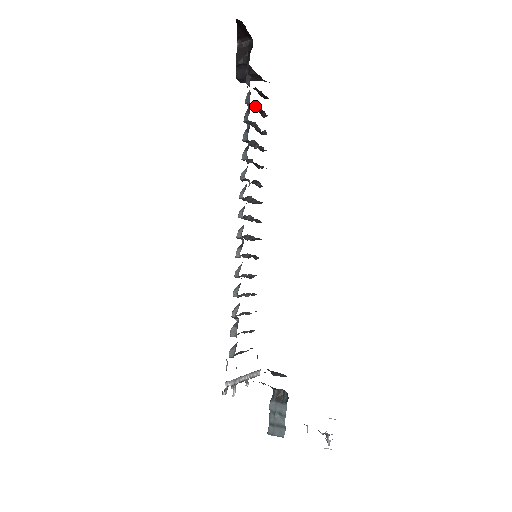
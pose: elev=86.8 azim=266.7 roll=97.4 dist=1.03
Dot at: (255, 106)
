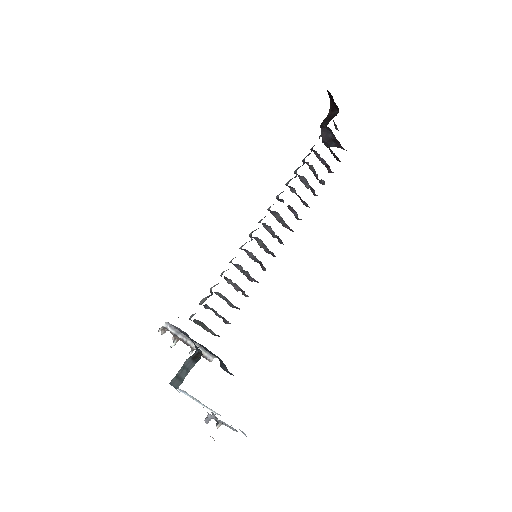
Dot at: occluded
